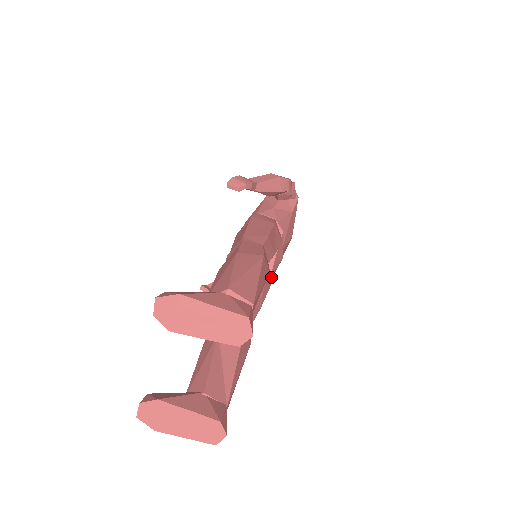
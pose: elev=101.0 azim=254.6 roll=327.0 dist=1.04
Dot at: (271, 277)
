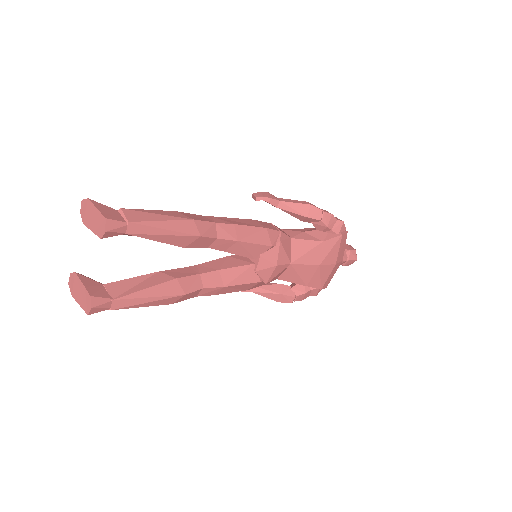
Dot at: (264, 278)
